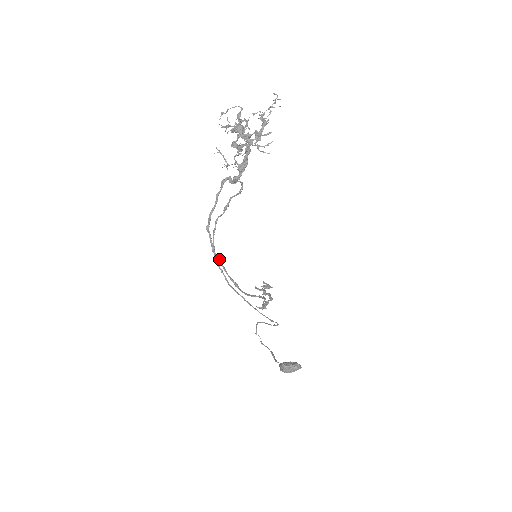
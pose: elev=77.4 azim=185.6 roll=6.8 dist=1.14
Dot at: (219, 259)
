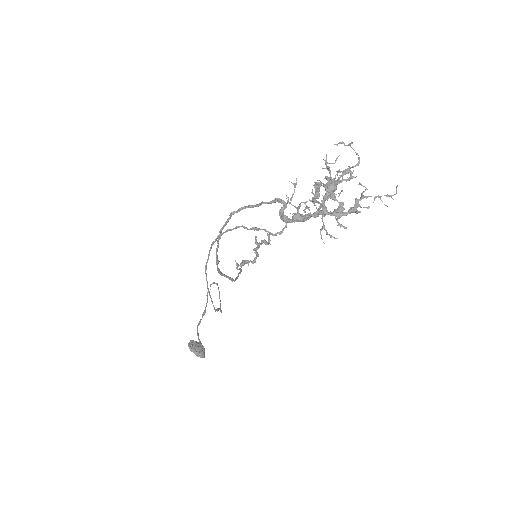
Dot at: occluded
